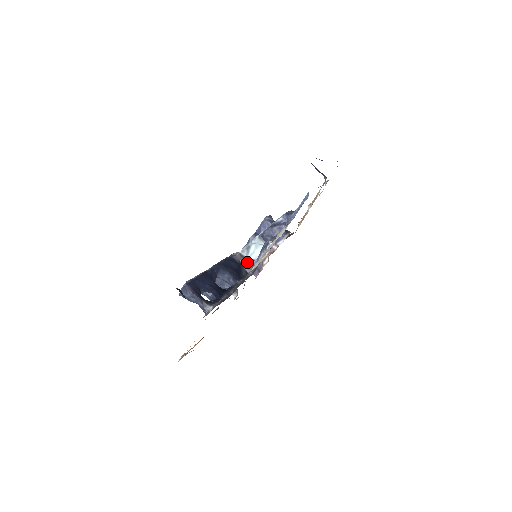
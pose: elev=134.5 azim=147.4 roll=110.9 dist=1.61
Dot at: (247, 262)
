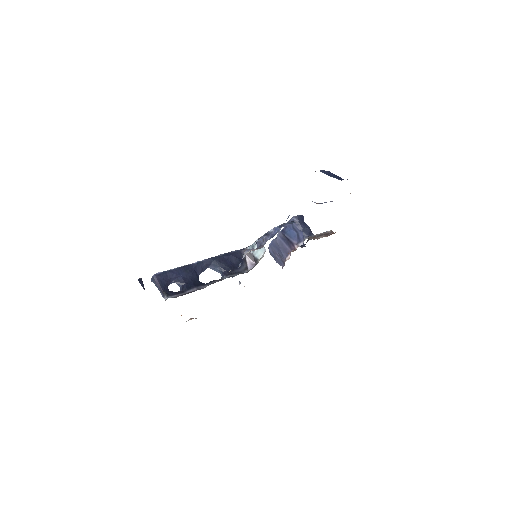
Dot at: (253, 258)
